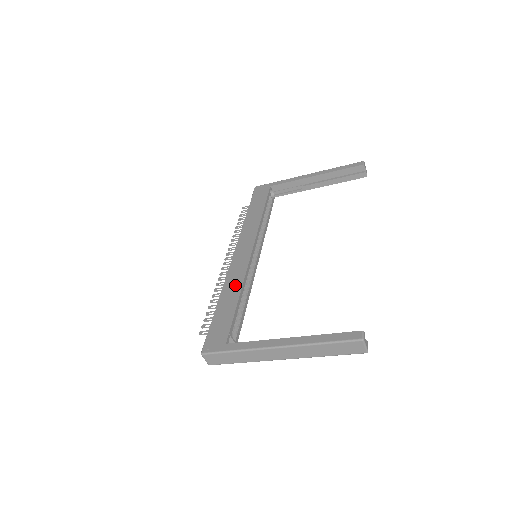
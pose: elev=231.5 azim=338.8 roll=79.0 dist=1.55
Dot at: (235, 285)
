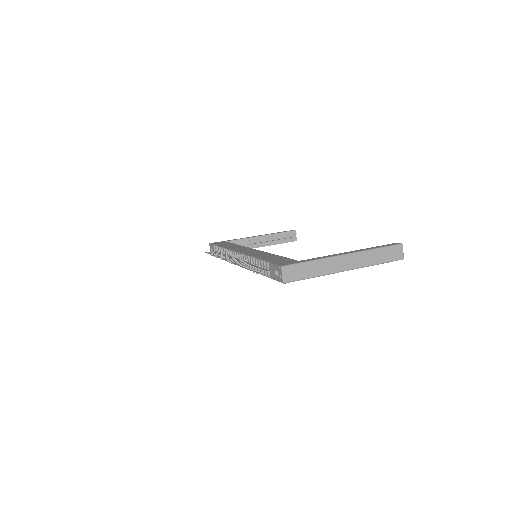
Dot at: (264, 254)
